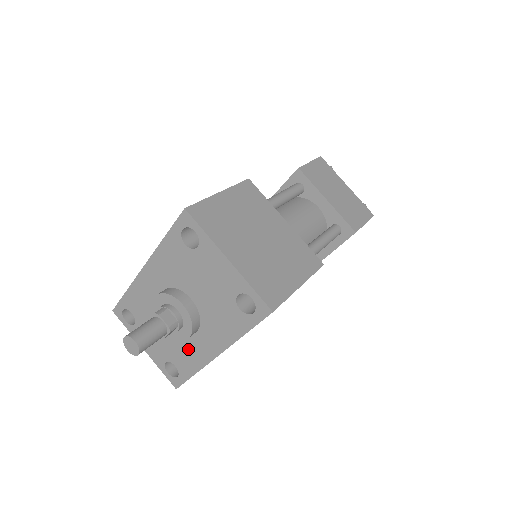
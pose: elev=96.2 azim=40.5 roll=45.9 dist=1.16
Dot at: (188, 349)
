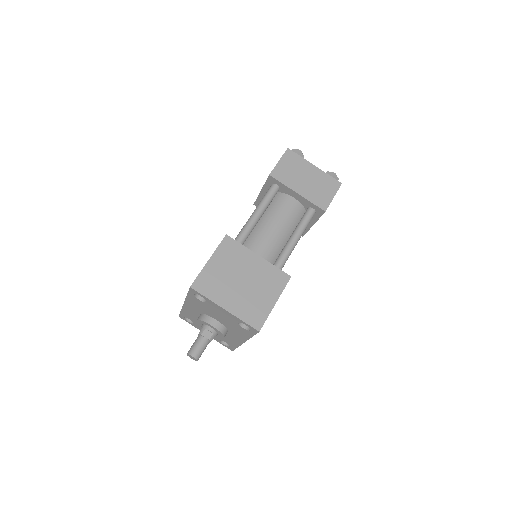
Dot at: (228, 338)
